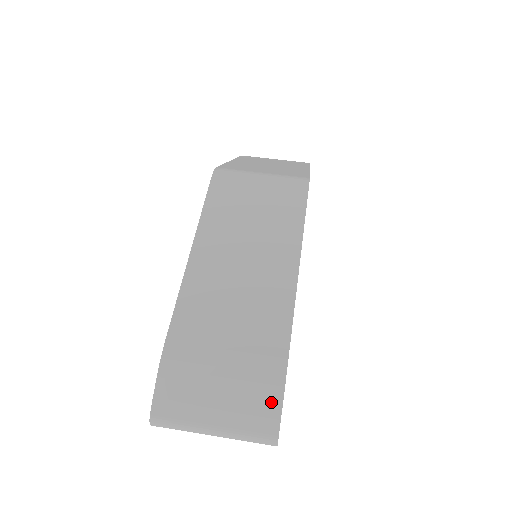
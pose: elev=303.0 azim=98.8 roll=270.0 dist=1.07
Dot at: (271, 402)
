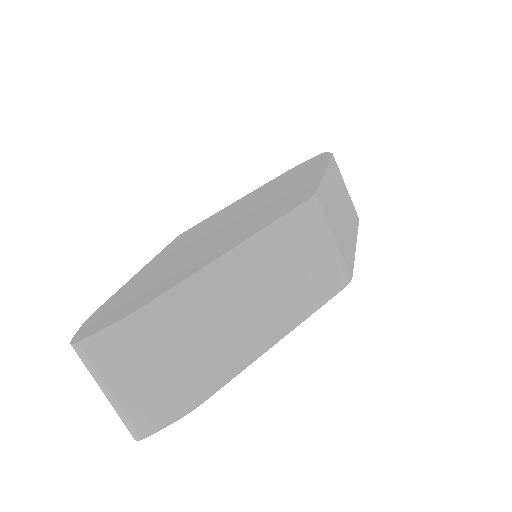
Dot at: (164, 417)
